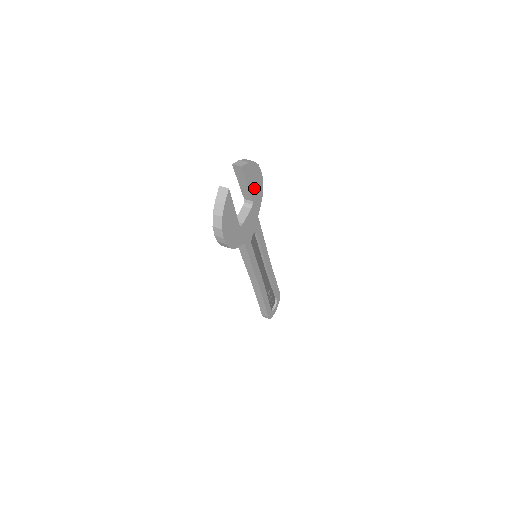
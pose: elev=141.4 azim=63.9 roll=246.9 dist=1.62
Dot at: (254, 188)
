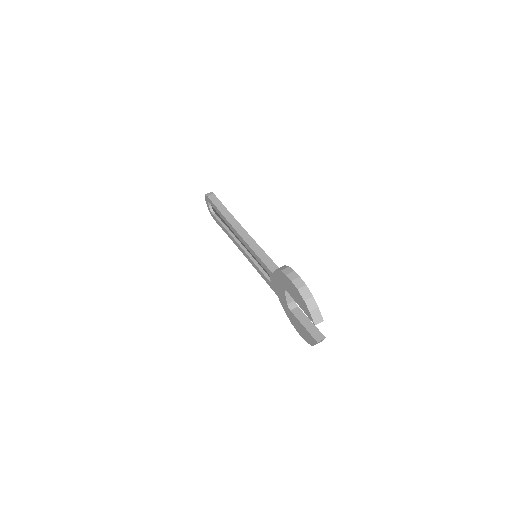
Dot at: occluded
